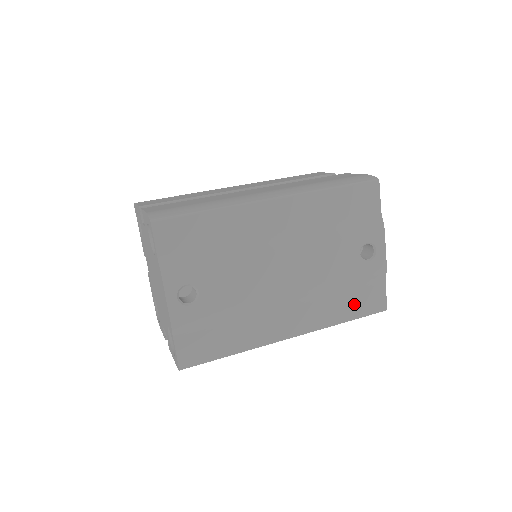
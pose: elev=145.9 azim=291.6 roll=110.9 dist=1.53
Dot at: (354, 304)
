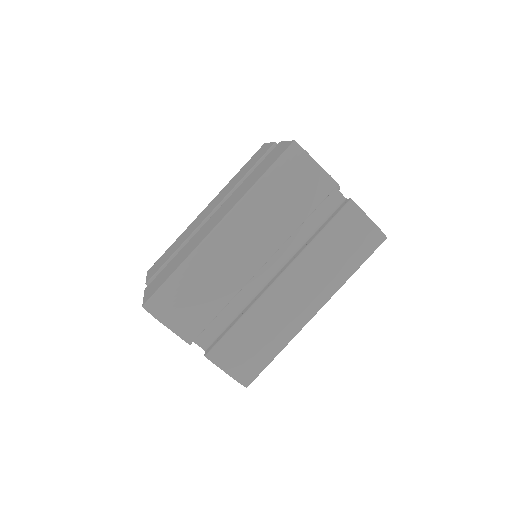
Dot at: occluded
